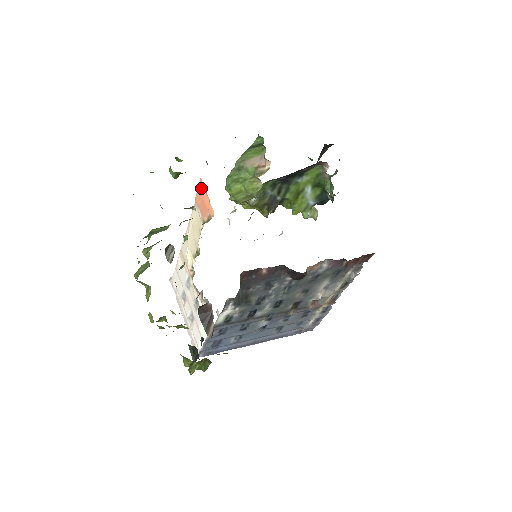
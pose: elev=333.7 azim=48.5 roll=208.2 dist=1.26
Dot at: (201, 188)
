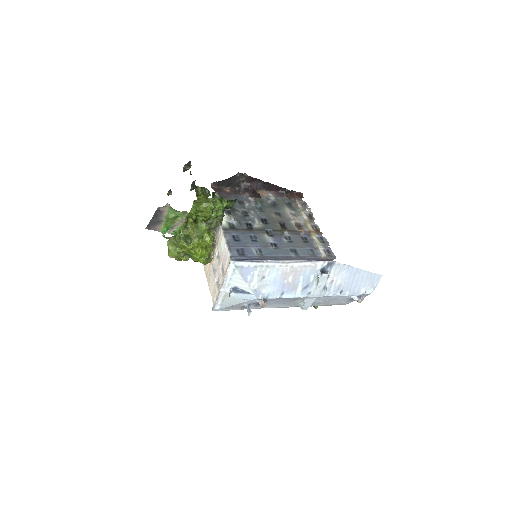
Dot at: occluded
